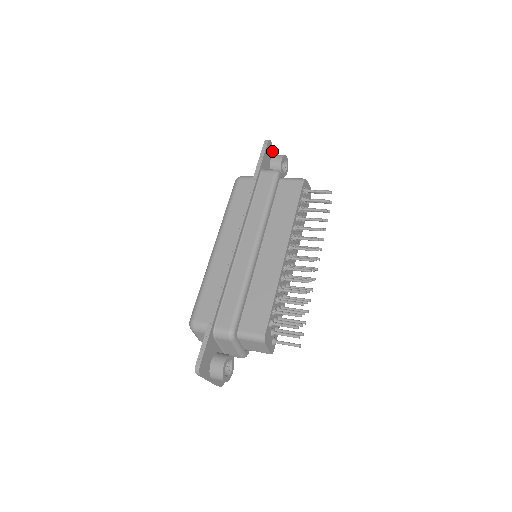
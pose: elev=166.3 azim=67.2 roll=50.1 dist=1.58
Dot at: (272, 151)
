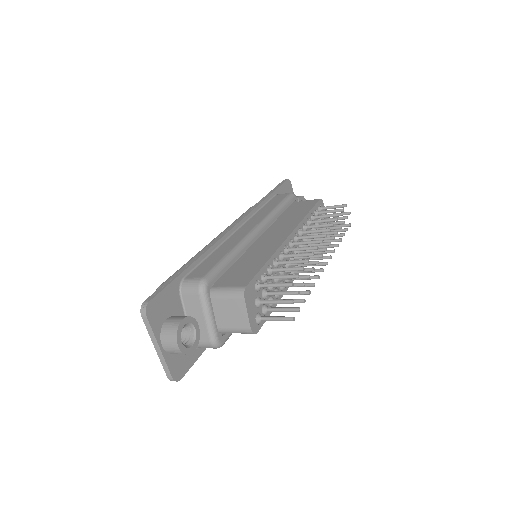
Dot at: occluded
